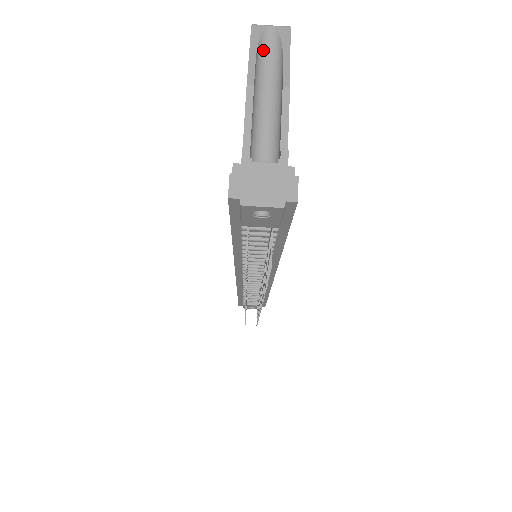
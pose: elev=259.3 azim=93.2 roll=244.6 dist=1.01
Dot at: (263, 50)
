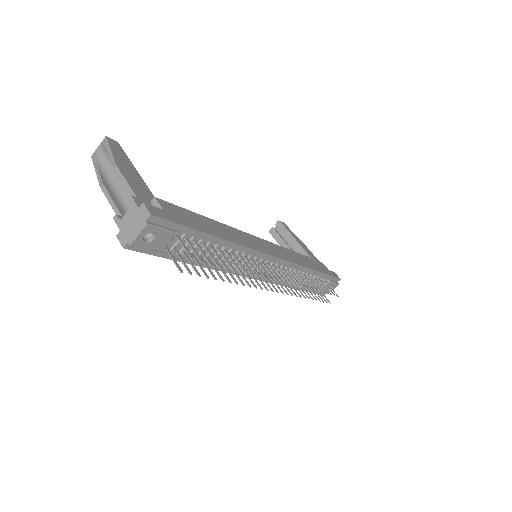
Dot at: (103, 161)
